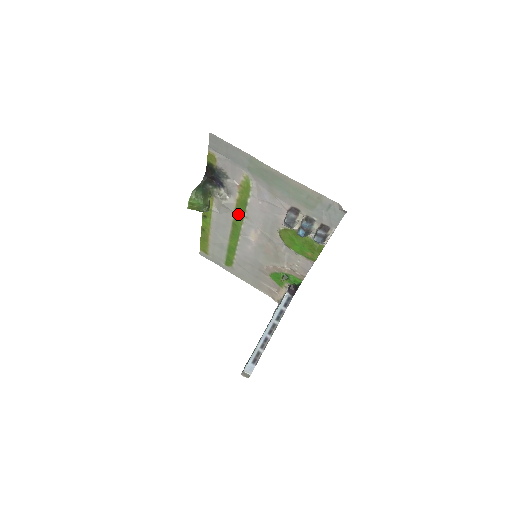
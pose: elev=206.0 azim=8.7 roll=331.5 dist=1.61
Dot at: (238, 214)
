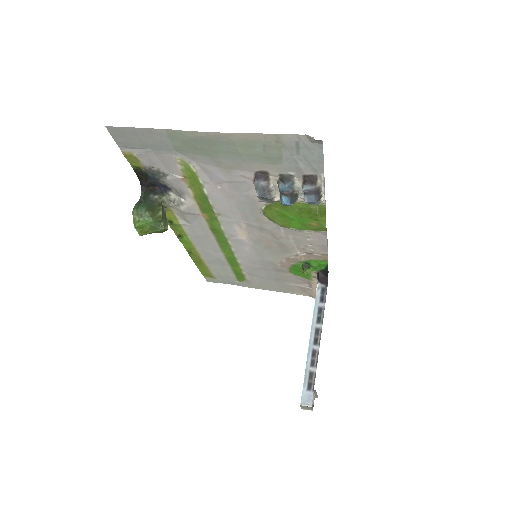
Dot at: (208, 215)
